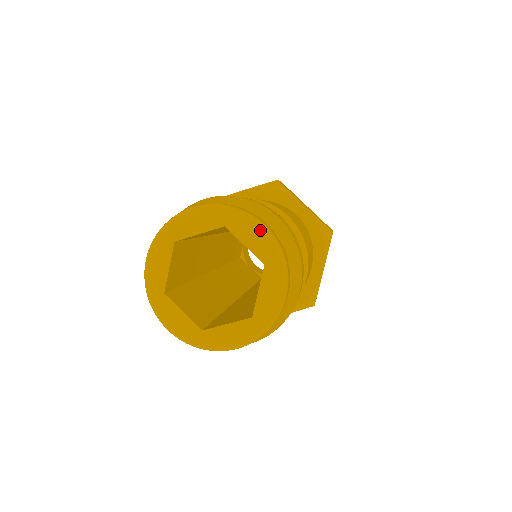
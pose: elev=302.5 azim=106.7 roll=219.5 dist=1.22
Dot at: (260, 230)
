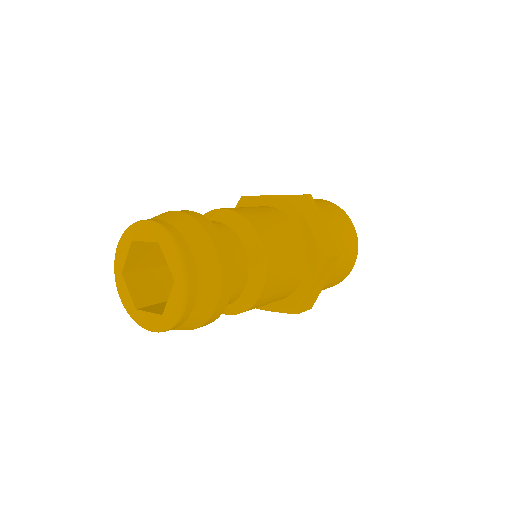
Dot at: (177, 255)
